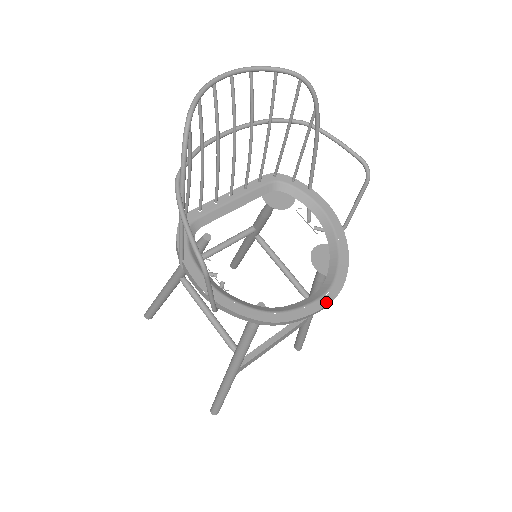
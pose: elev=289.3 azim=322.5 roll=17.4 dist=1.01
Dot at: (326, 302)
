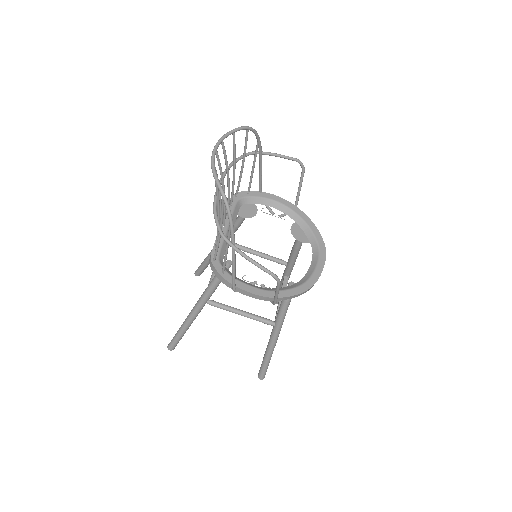
Dot at: (324, 258)
